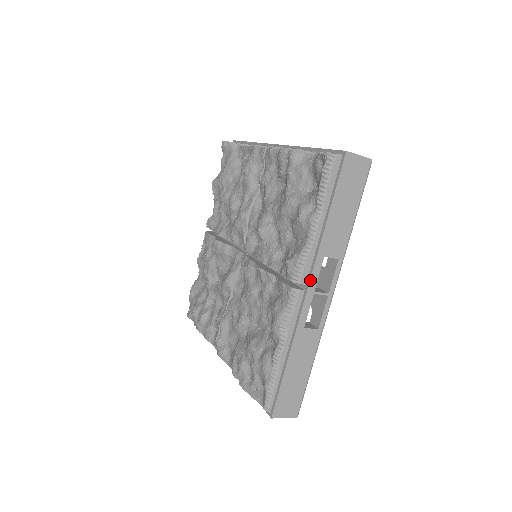
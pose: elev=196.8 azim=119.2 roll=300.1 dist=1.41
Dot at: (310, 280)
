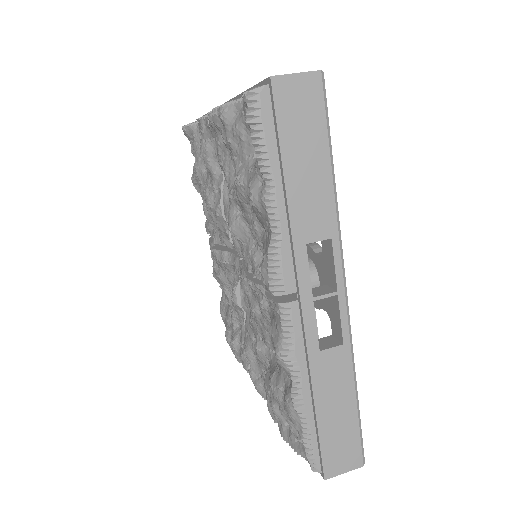
Dot at: (298, 285)
